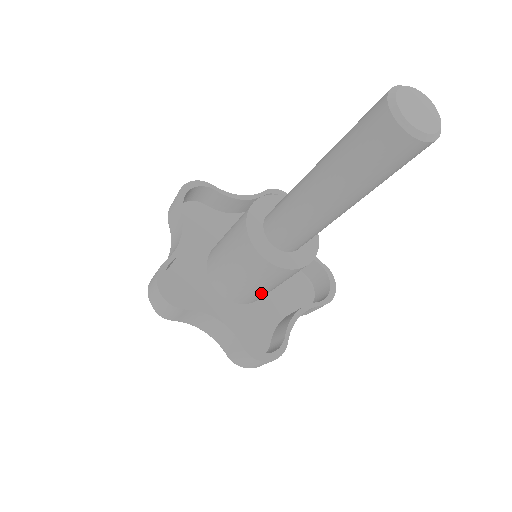
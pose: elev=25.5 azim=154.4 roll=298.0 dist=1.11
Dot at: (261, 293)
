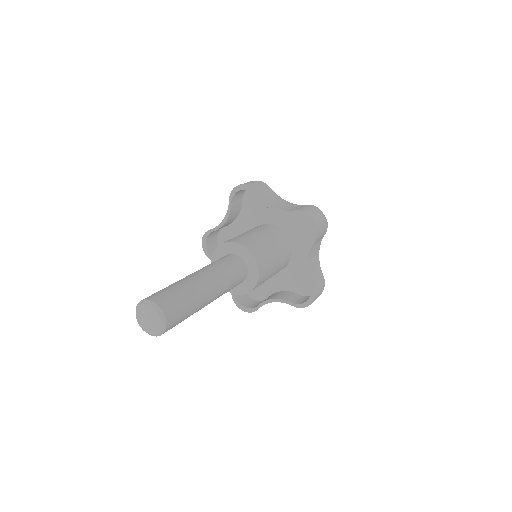
Dot at: occluded
